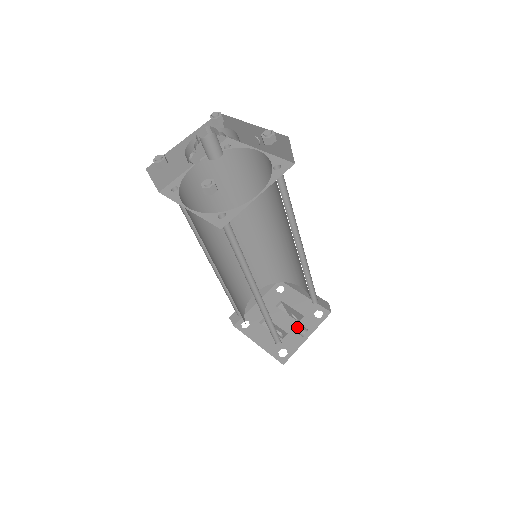
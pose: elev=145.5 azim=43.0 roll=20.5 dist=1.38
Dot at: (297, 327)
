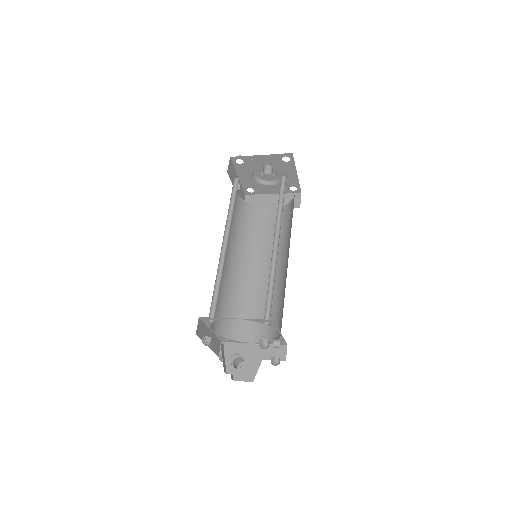
Dot at: occluded
